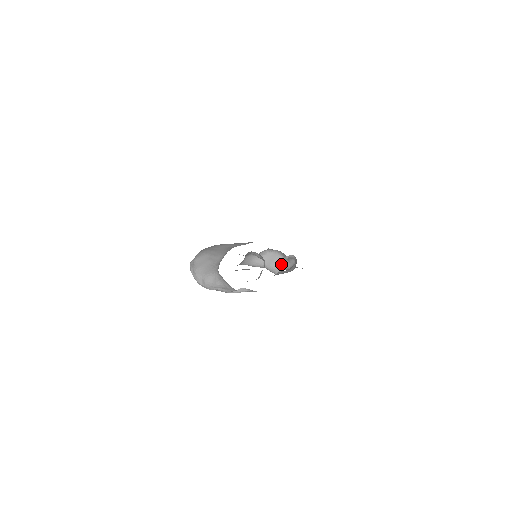
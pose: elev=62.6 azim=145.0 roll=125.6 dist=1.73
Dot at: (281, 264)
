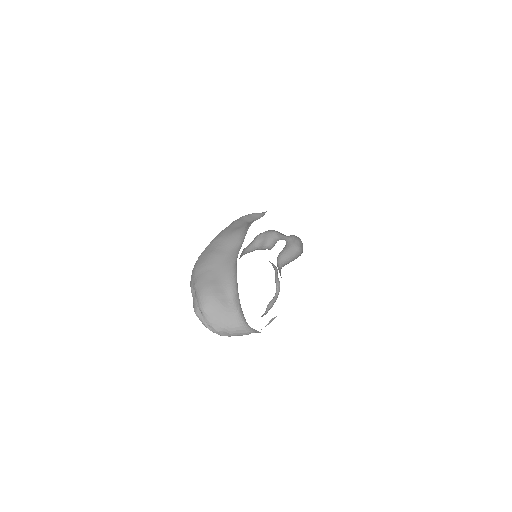
Dot at: (275, 239)
